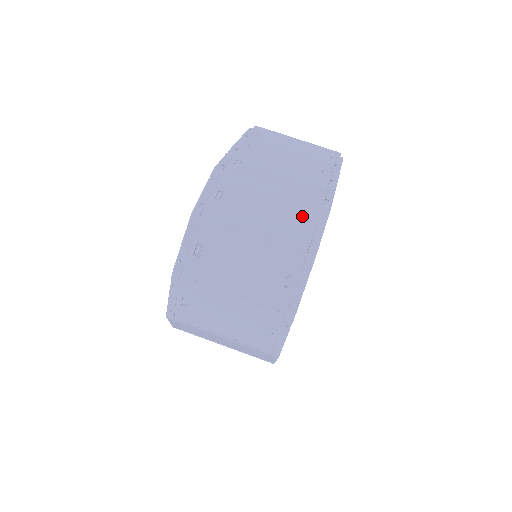
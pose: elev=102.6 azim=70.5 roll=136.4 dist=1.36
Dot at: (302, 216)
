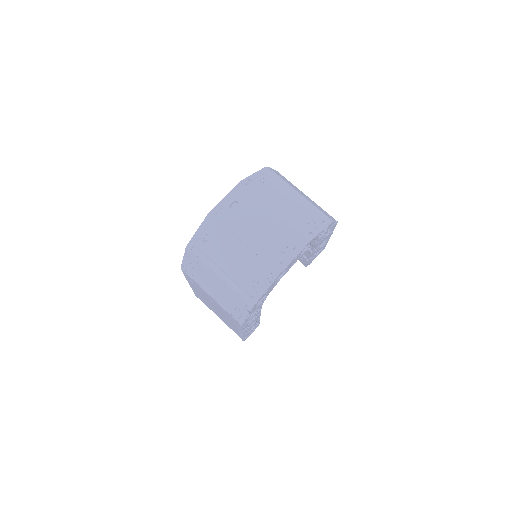
Dot at: occluded
